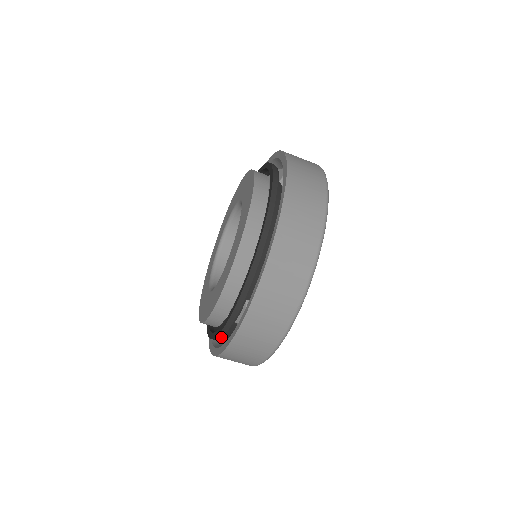
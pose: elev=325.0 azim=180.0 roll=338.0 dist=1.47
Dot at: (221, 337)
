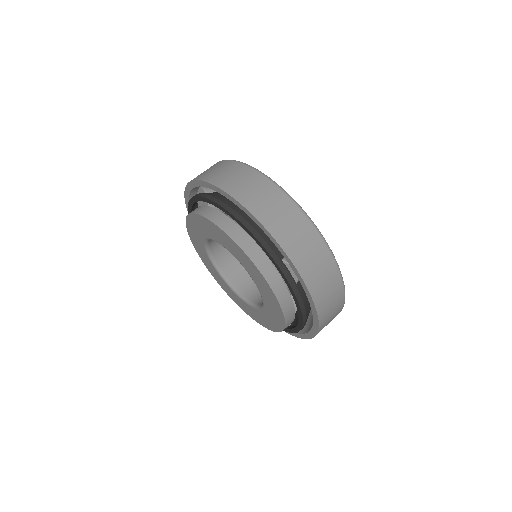
Dot at: (304, 309)
